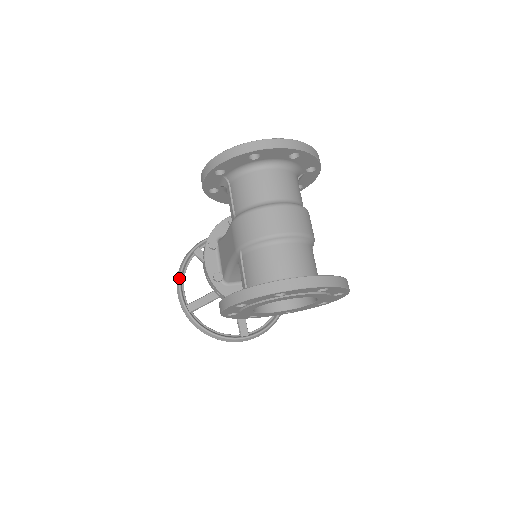
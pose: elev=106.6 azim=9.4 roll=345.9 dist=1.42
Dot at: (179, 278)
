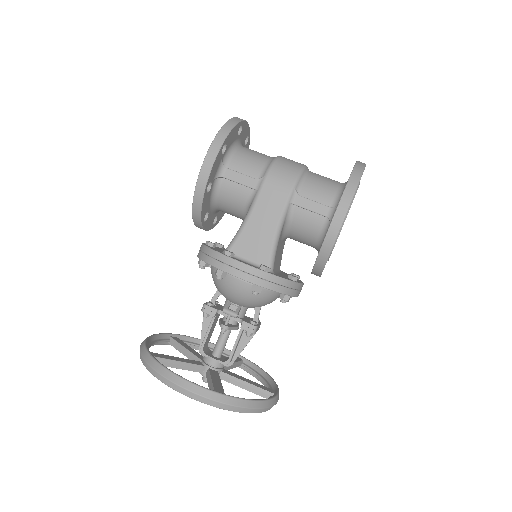
Dot at: (177, 375)
